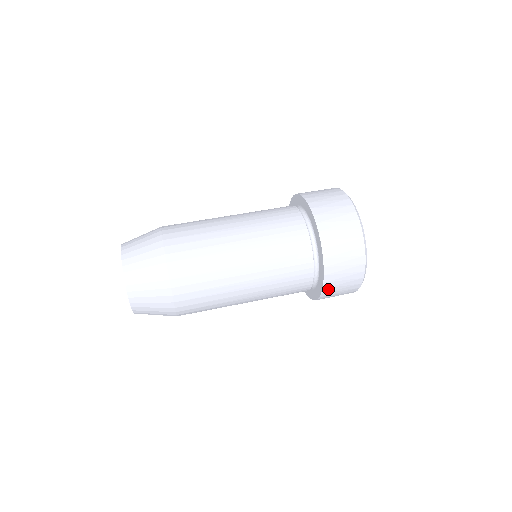
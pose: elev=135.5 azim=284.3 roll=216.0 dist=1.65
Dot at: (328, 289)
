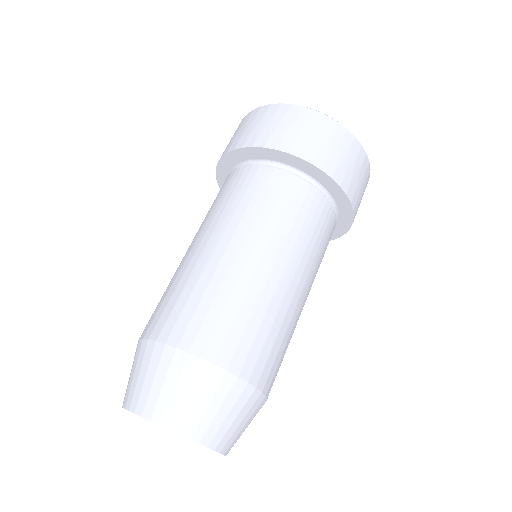
Dot at: (337, 174)
